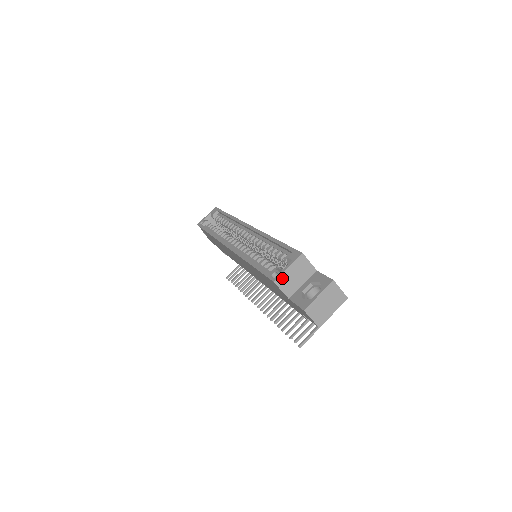
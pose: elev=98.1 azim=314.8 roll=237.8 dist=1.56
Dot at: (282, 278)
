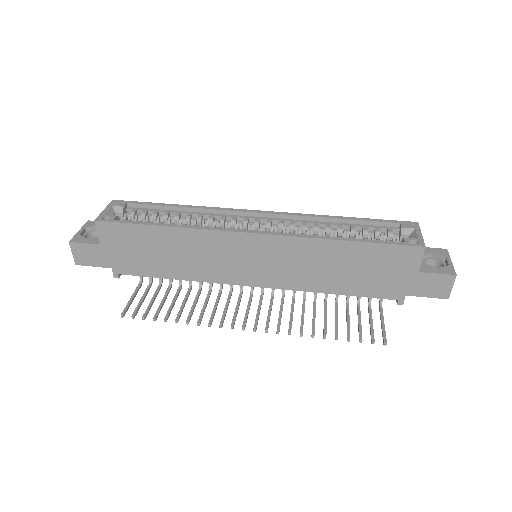
Dot at: (423, 244)
